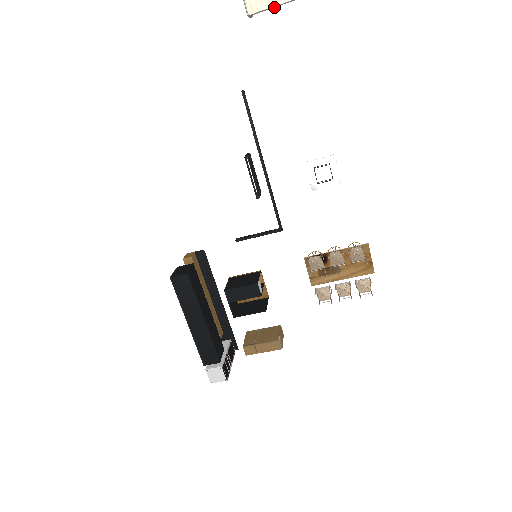
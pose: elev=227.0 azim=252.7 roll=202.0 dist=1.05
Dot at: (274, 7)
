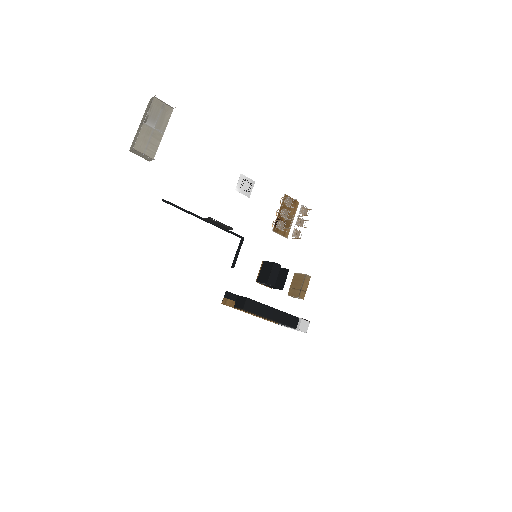
Dot at: (158, 145)
